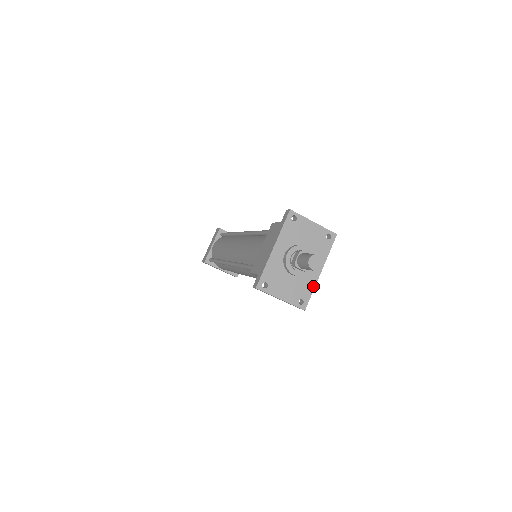
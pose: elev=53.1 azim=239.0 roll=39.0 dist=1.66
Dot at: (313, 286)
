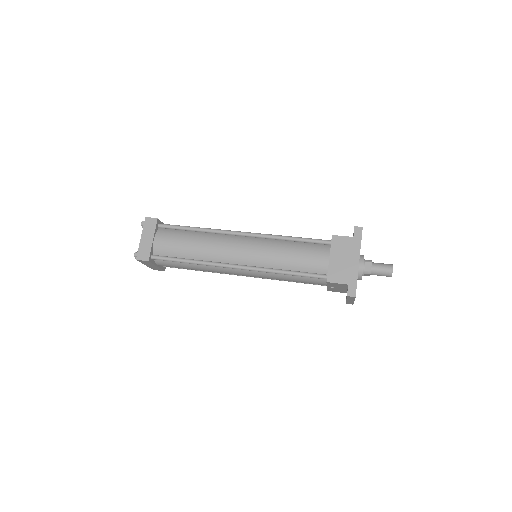
Dot at: occluded
